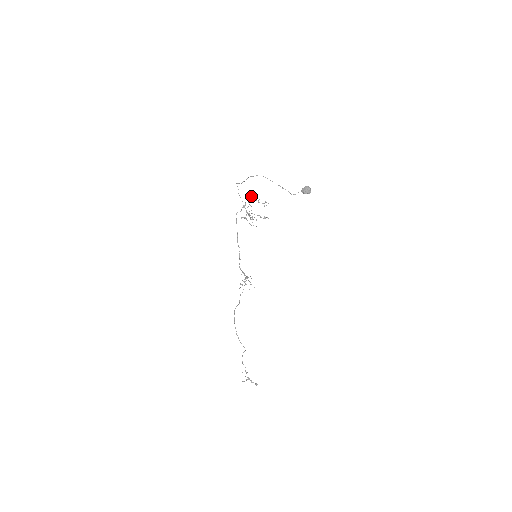
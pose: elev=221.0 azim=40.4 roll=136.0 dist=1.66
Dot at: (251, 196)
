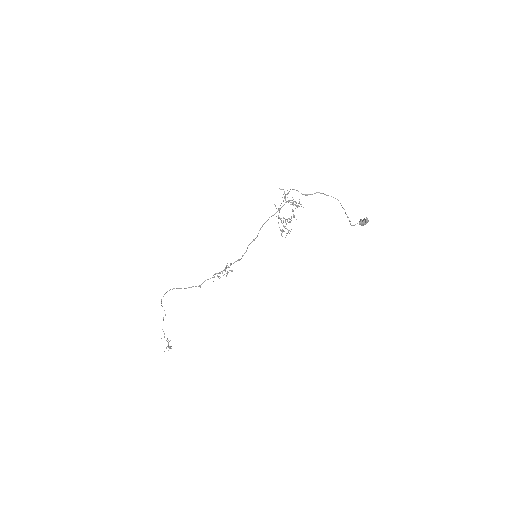
Dot at: (295, 201)
